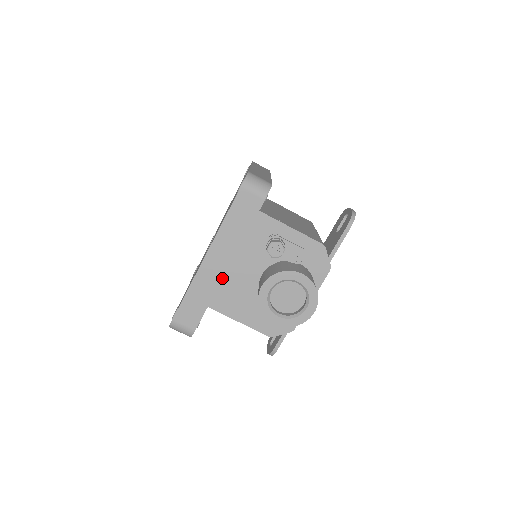
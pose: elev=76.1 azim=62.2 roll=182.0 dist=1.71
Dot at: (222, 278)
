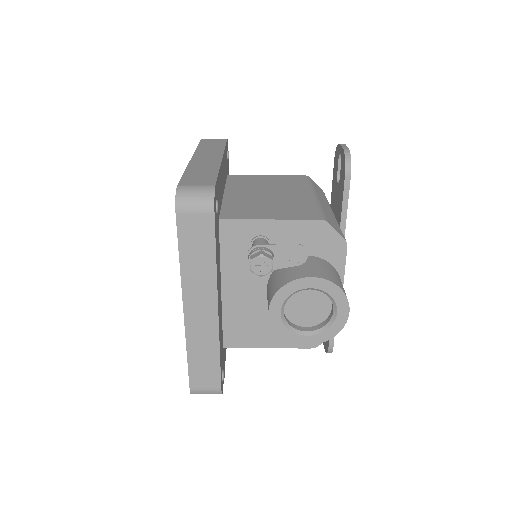
Dot at: (217, 324)
